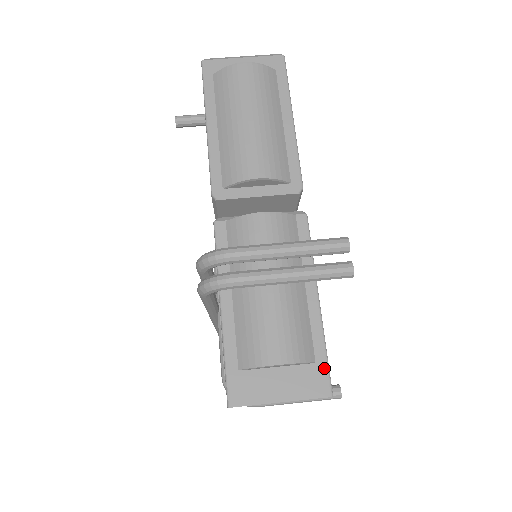
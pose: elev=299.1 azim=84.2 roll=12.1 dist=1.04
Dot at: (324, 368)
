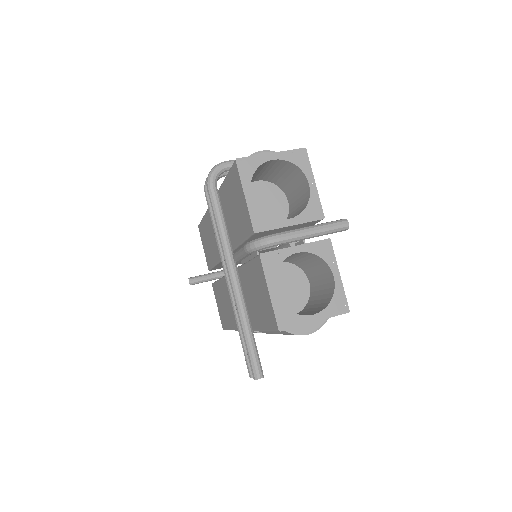
Dot at: occluded
